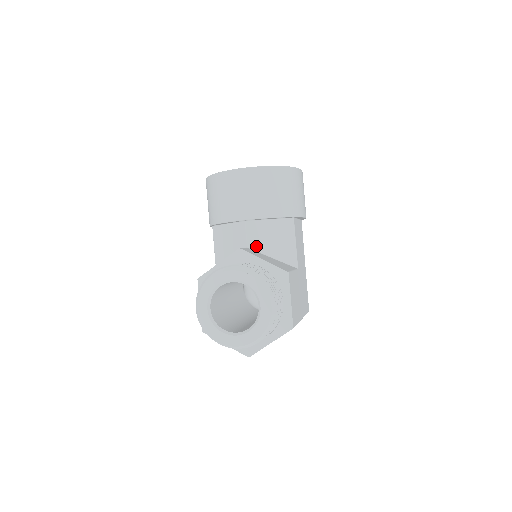
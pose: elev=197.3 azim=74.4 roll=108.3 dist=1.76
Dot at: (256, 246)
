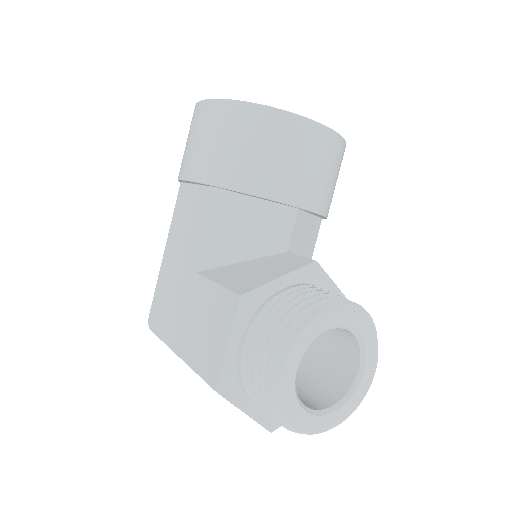
Dot at: (293, 251)
